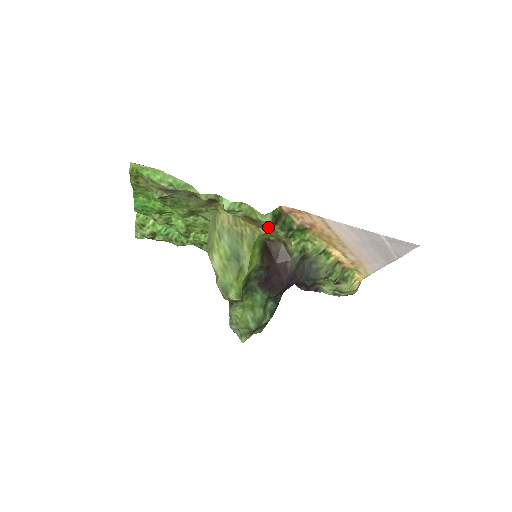
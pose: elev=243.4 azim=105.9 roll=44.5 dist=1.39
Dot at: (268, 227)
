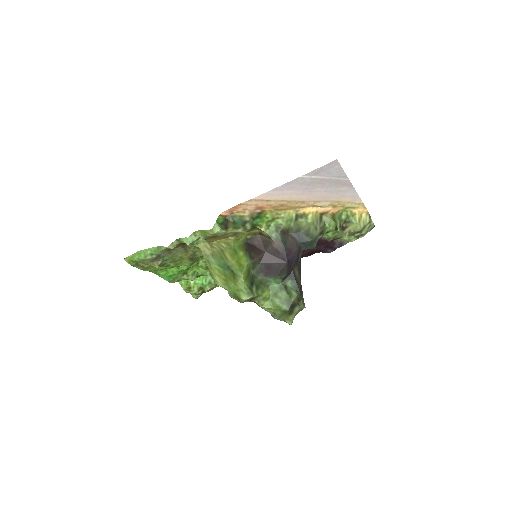
Dot at: (226, 234)
